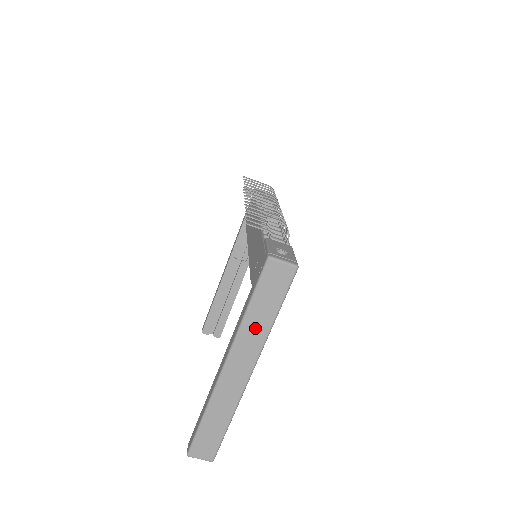
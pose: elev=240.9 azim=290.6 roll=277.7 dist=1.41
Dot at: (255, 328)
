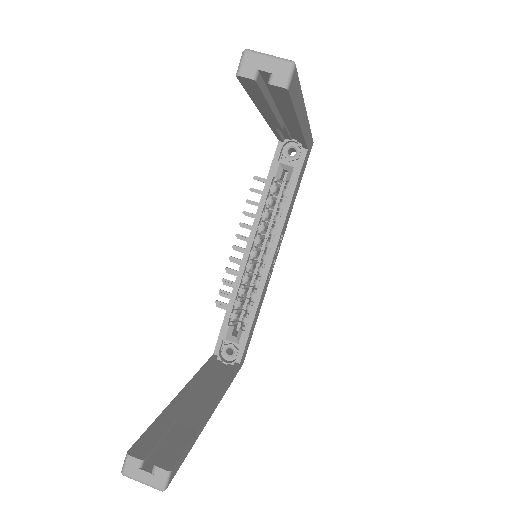
Dot at: occluded
